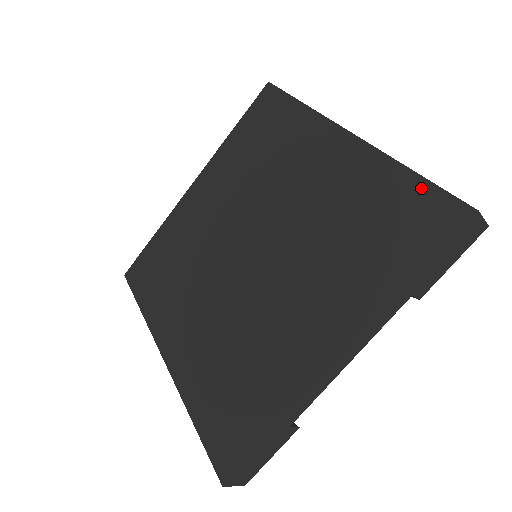
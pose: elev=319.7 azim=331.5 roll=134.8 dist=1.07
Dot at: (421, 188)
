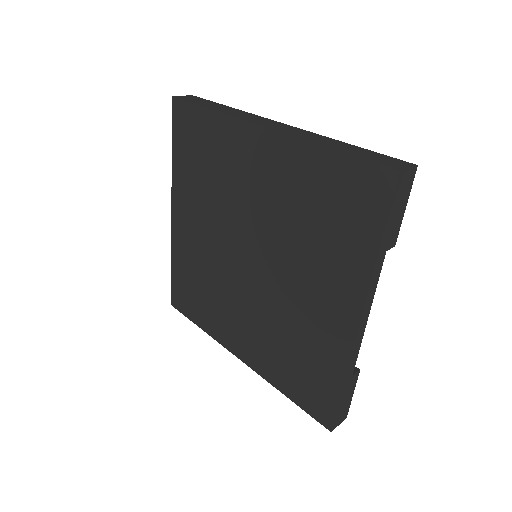
Dot at: (347, 164)
